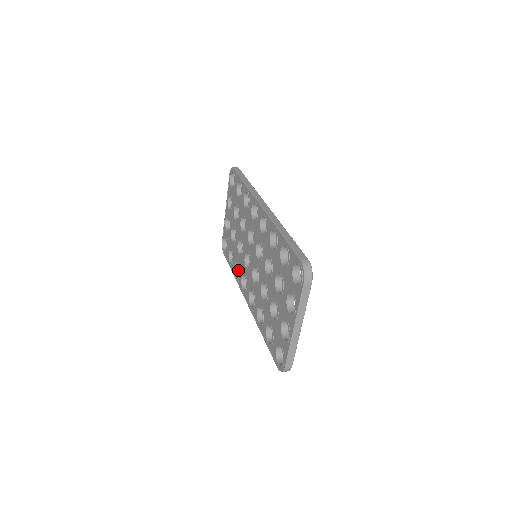
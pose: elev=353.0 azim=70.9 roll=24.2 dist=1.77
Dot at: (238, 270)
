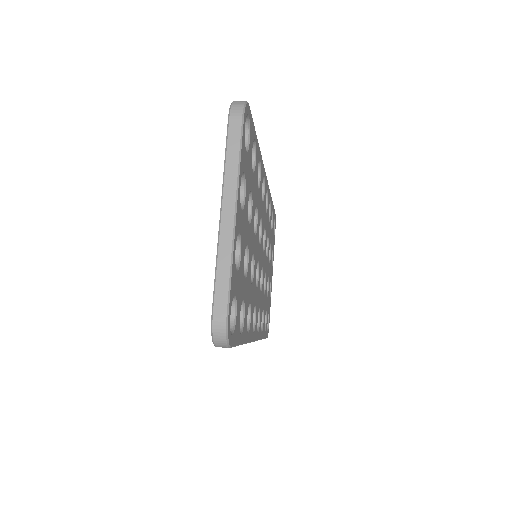
Dot at: occluded
